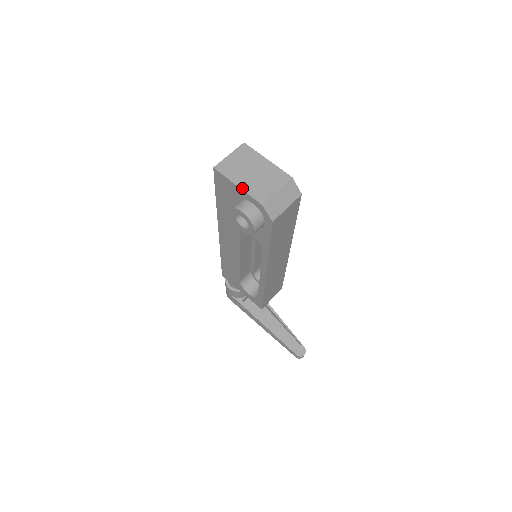
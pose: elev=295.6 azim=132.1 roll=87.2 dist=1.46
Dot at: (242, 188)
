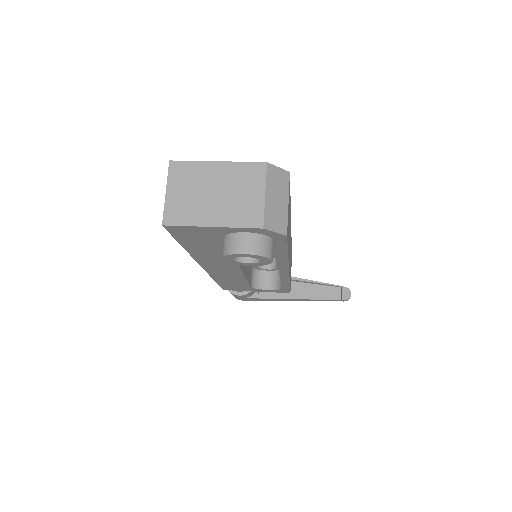
Dot at: (221, 225)
